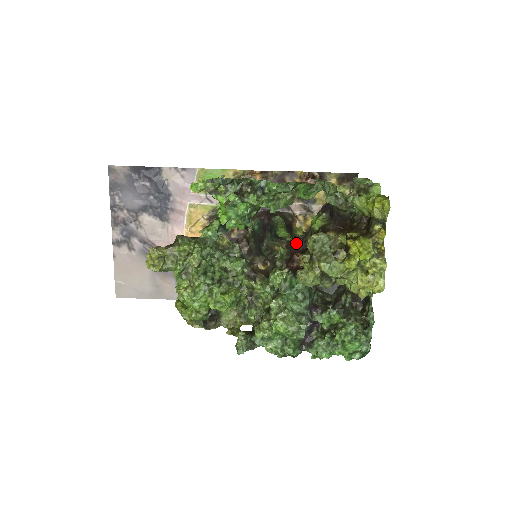
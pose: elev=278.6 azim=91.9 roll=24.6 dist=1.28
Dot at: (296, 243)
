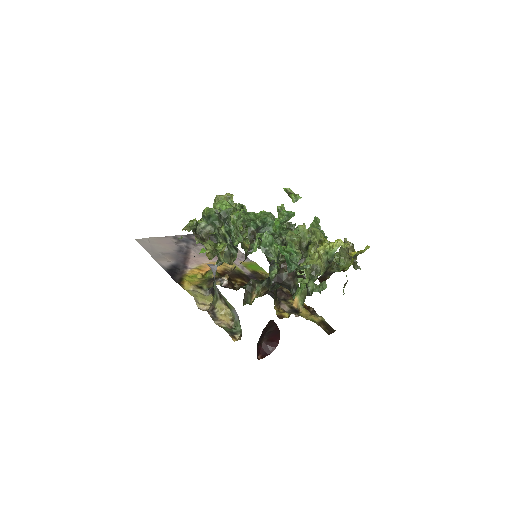
Dot at: (273, 293)
